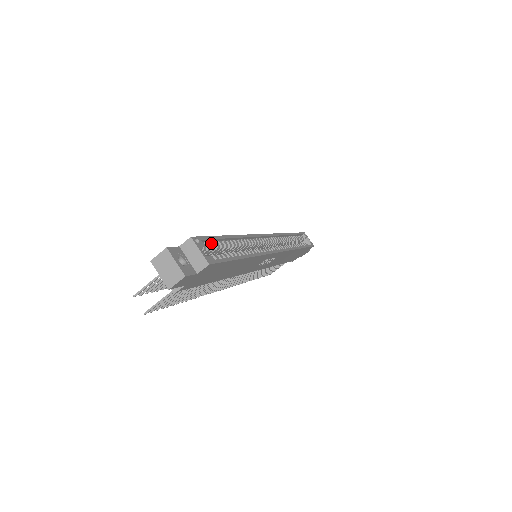
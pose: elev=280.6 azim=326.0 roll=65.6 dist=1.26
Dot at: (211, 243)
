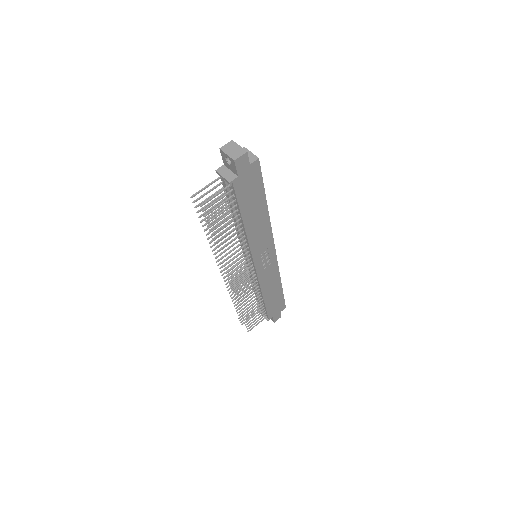
Dot at: occluded
